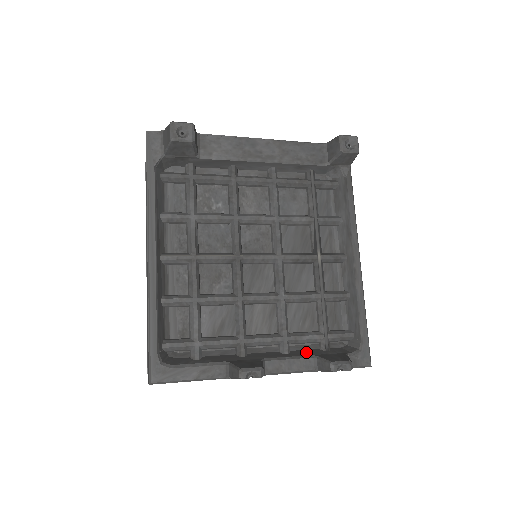
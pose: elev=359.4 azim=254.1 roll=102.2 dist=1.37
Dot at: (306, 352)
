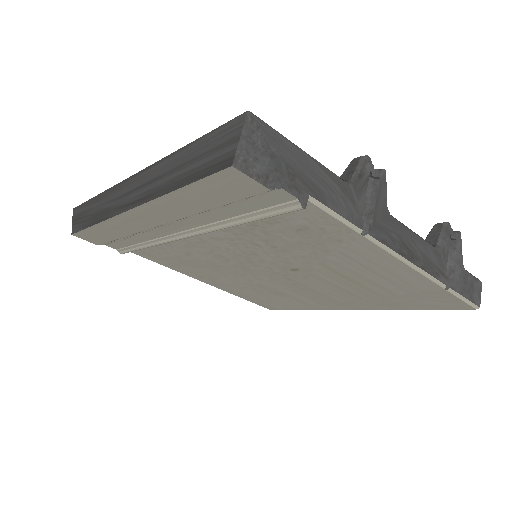
Dot at: occluded
